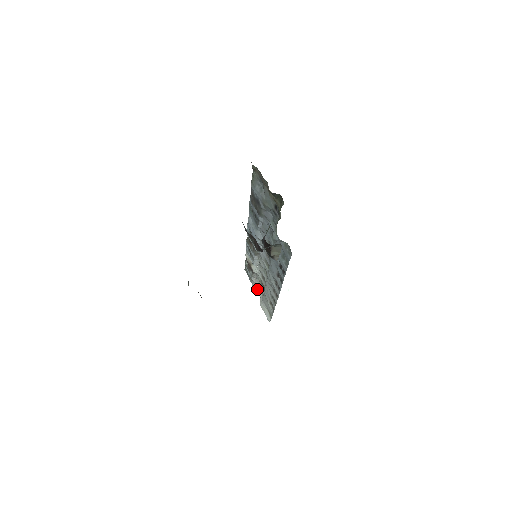
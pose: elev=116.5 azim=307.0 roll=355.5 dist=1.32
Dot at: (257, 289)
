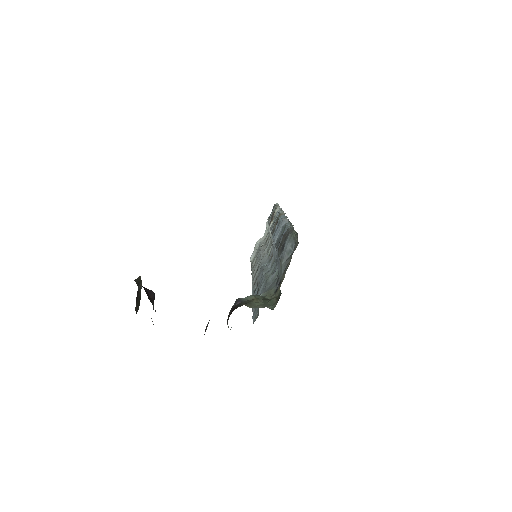
Dot at: (267, 229)
